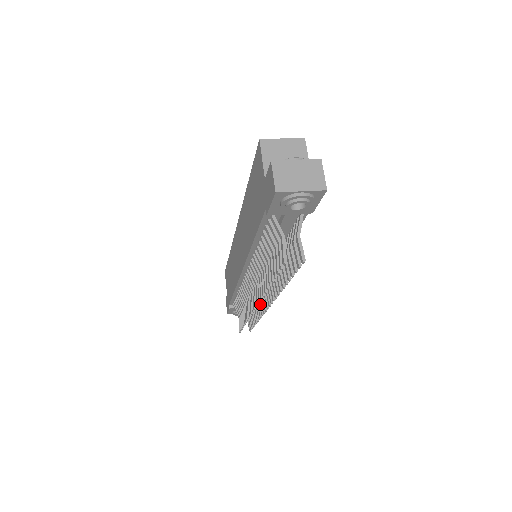
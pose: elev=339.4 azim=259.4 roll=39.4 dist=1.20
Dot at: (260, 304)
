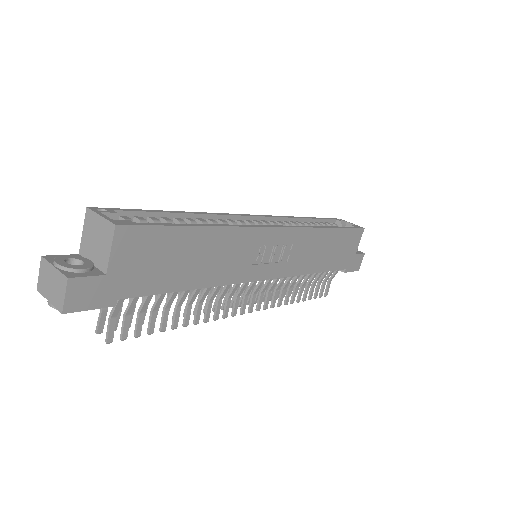
Dot at: (272, 296)
